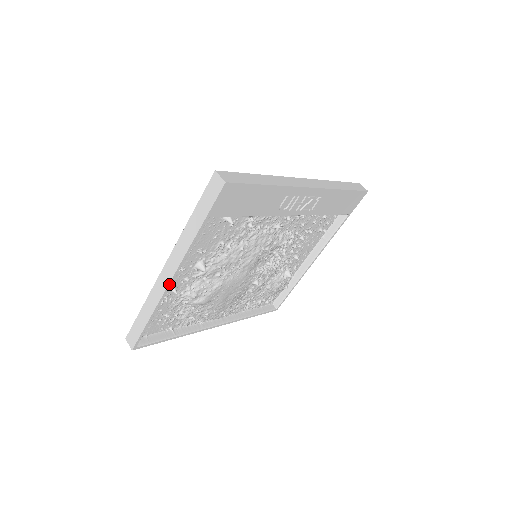
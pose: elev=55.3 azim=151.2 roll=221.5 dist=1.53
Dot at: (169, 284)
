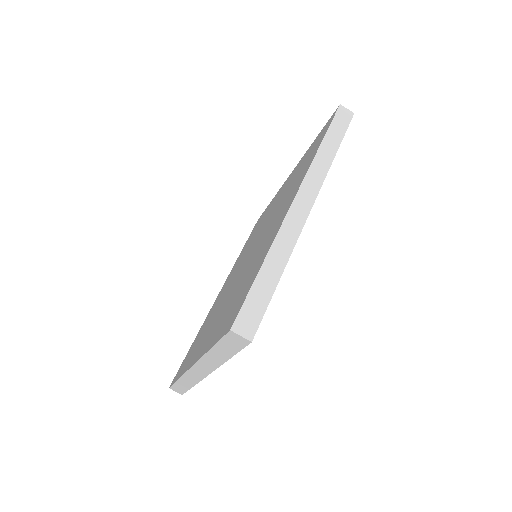
Dot at: (205, 376)
